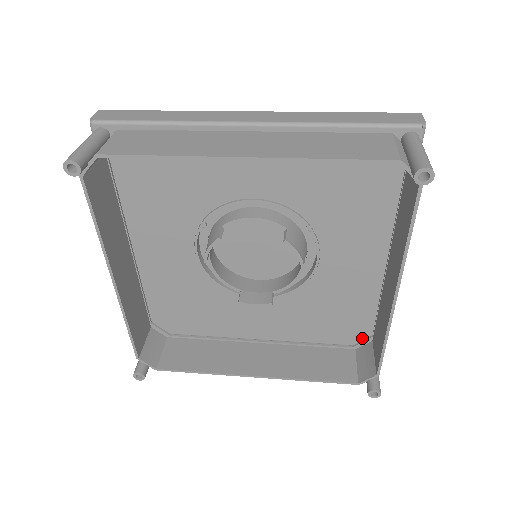
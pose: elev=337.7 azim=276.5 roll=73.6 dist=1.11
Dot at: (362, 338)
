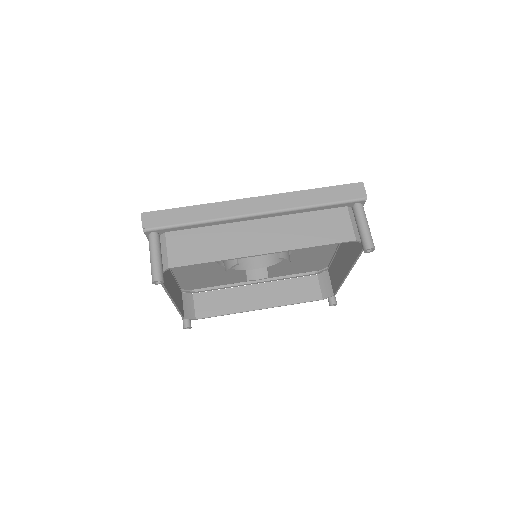
Dot at: (321, 268)
